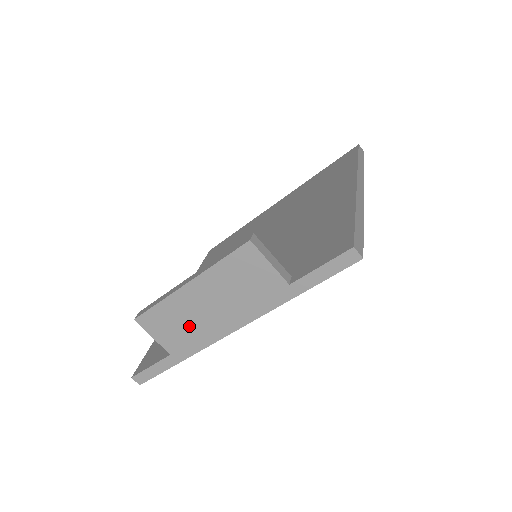
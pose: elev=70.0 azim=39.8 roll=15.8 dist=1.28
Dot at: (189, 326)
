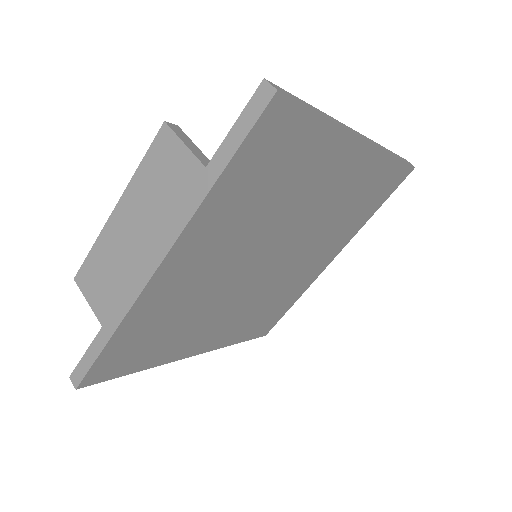
Dot at: (118, 272)
